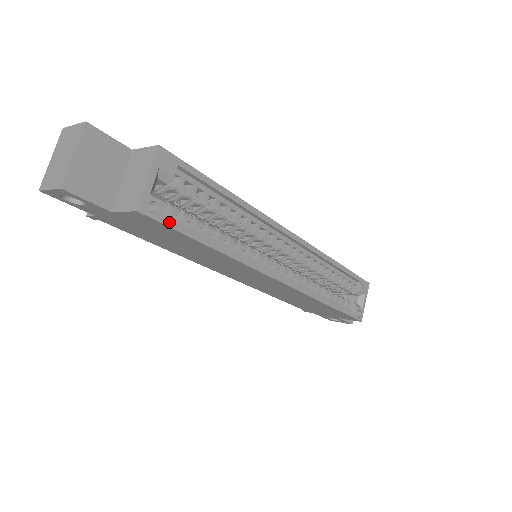
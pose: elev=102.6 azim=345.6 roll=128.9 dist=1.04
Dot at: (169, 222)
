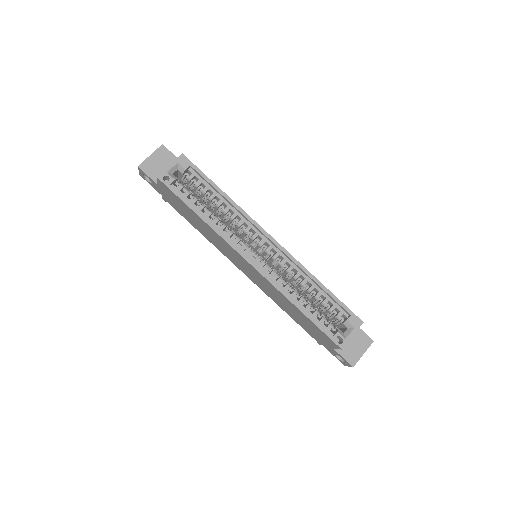
Dot at: (173, 189)
